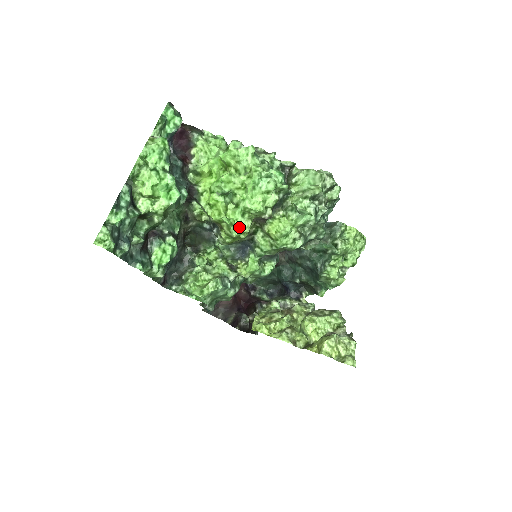
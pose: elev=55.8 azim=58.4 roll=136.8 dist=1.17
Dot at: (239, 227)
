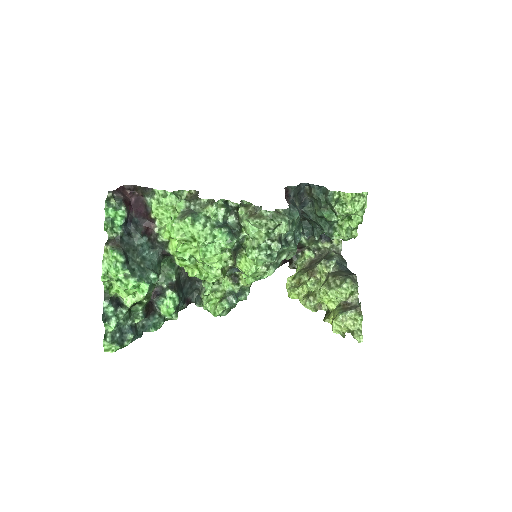
Dot at: (213, 277)
